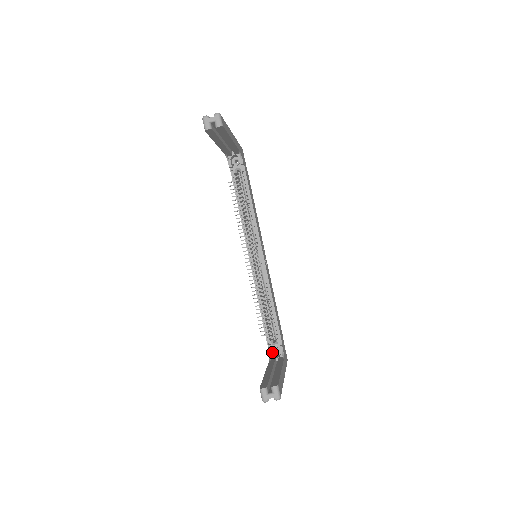
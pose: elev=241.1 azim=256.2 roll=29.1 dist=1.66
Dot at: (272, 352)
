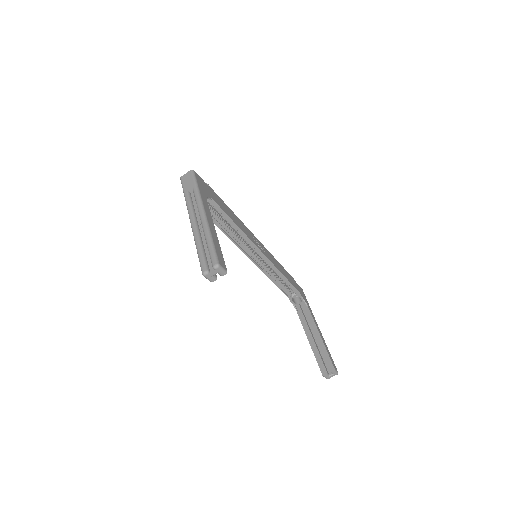
Dot at: (292, 298)
